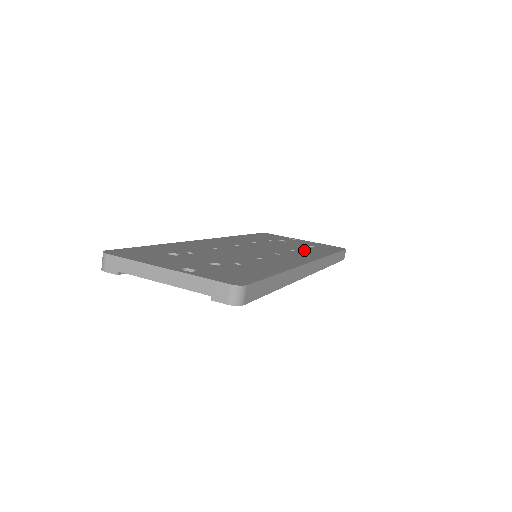
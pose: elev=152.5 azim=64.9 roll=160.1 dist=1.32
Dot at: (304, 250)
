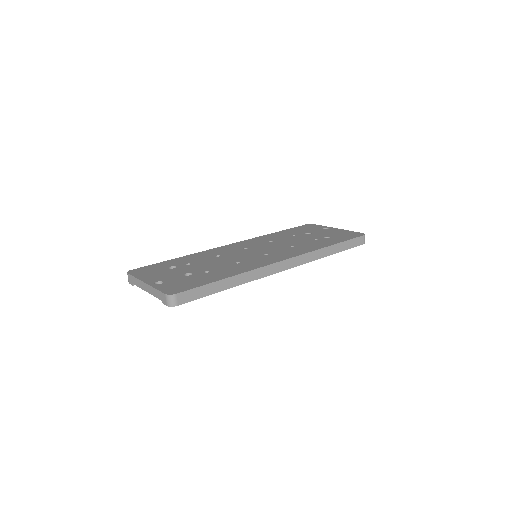
Dot at: (305, 245)
